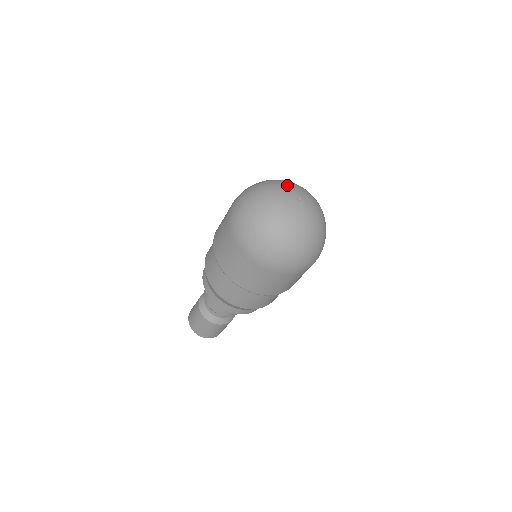
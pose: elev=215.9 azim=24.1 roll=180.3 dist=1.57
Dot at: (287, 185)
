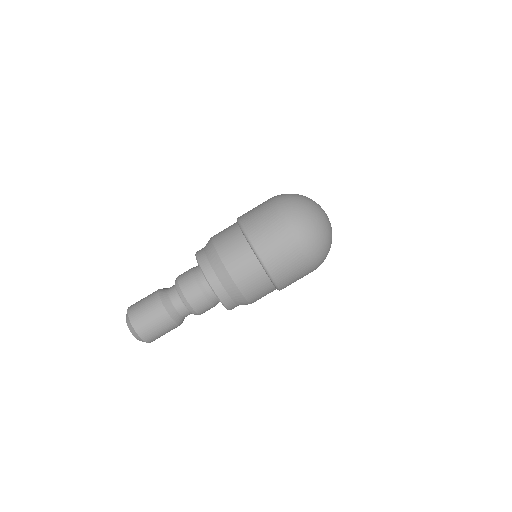
Dot at: occluded
